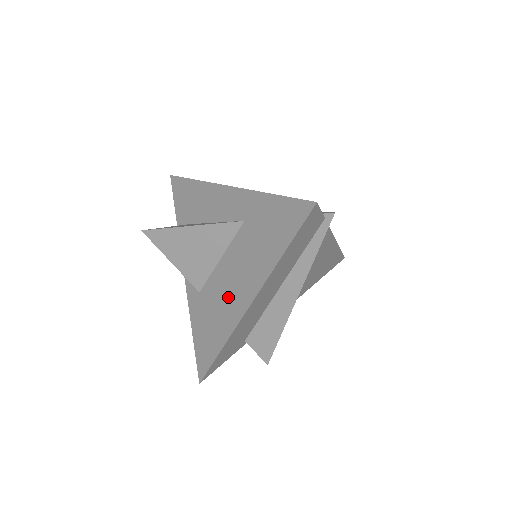
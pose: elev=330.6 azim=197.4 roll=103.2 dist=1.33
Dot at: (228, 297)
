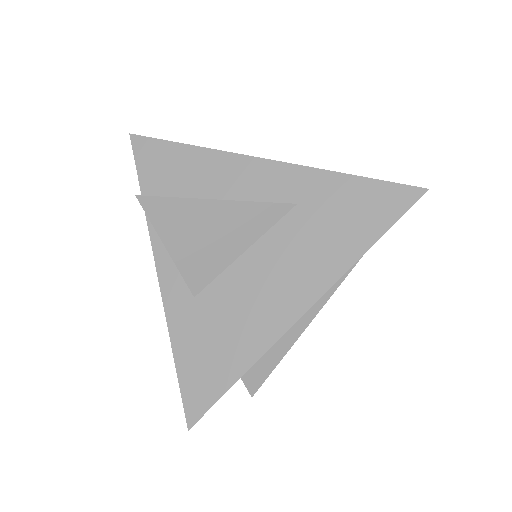
Dot at: (261, 301)
